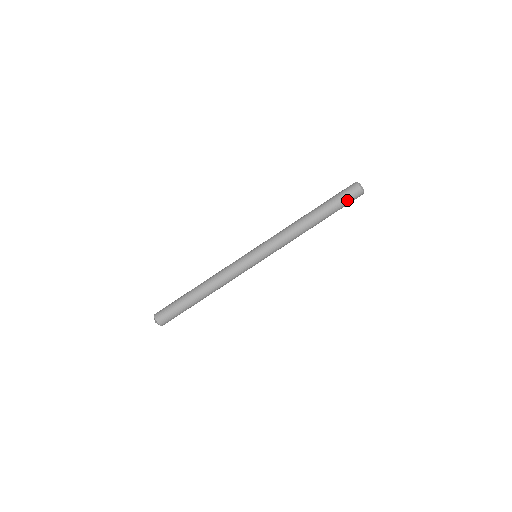
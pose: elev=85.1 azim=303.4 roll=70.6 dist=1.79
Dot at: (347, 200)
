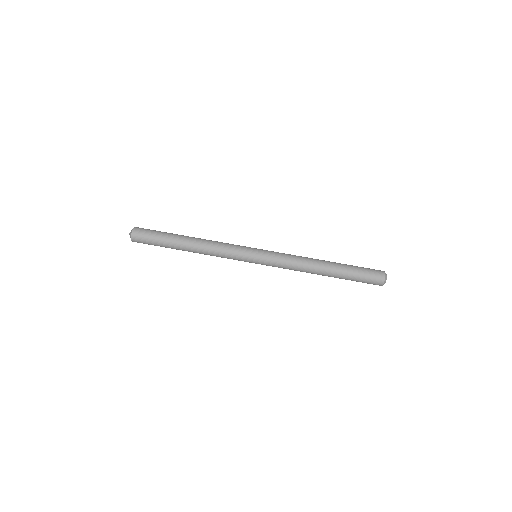
Dot at: (364, 282)
